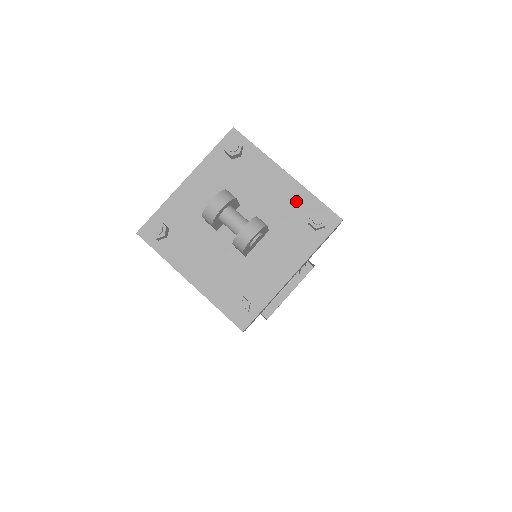
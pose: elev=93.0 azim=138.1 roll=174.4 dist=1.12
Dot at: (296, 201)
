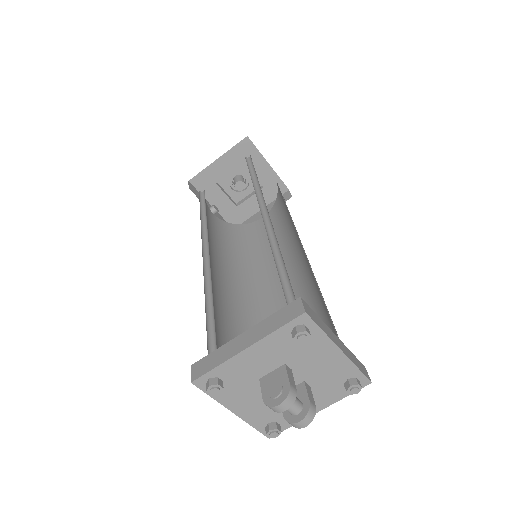
Dot at: (341, 370)
